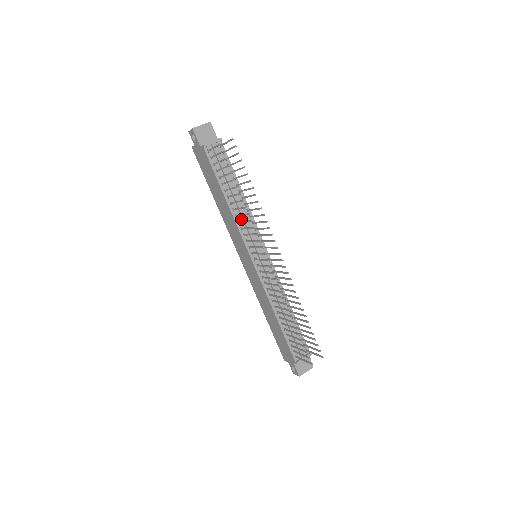
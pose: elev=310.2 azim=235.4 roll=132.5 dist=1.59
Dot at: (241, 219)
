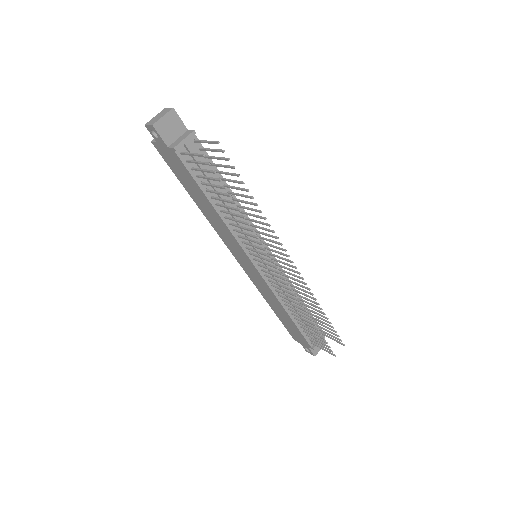
Dot at: occluded
